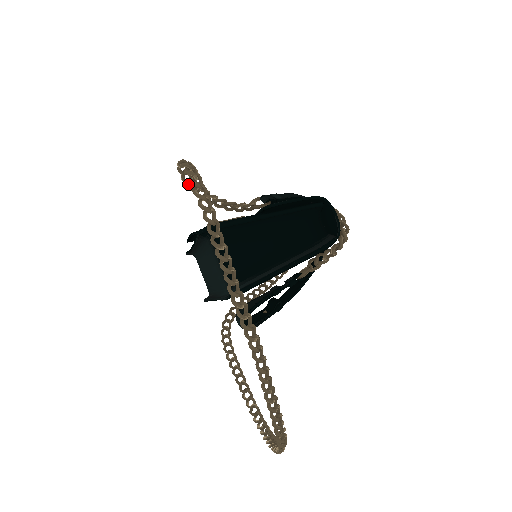
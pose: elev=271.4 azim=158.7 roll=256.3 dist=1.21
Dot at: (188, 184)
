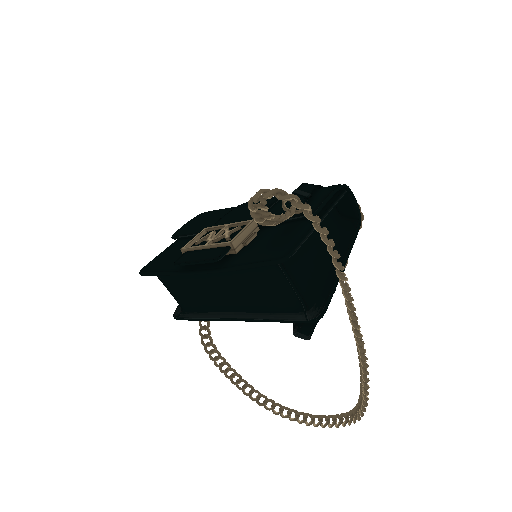
Dot at: (252, 211)
